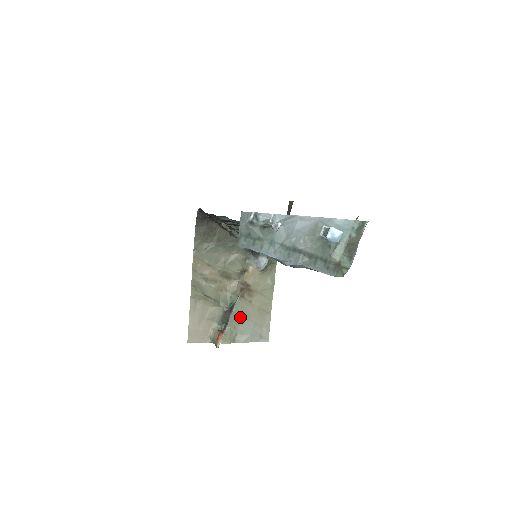
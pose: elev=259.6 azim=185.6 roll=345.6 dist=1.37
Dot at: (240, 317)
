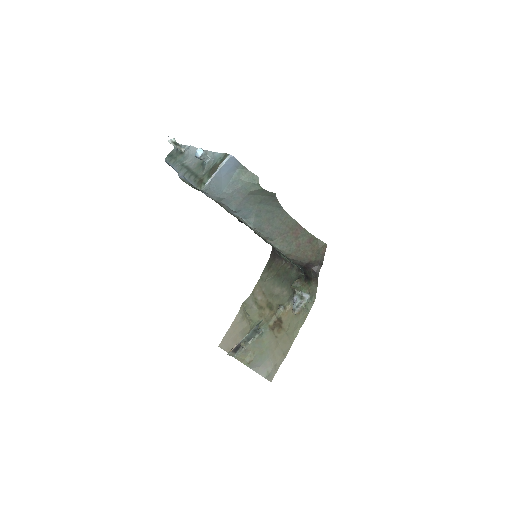
Dot at: (262, 346)
